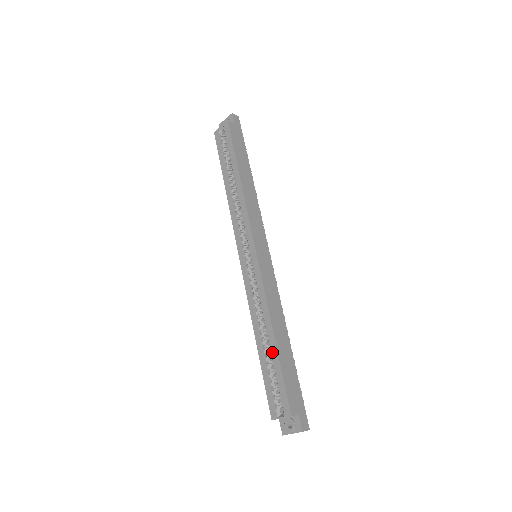
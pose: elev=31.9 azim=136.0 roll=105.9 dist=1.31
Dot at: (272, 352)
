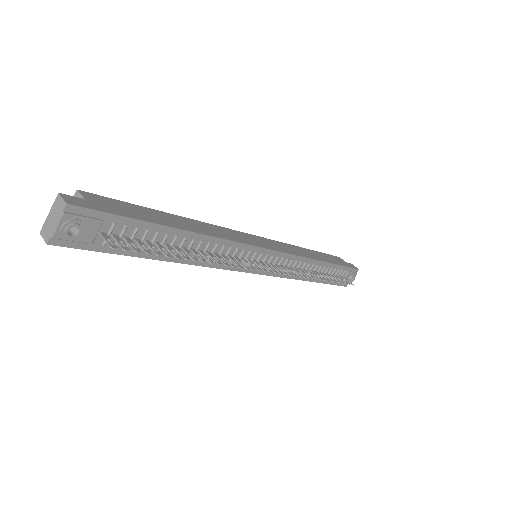
Dot at: occluded
